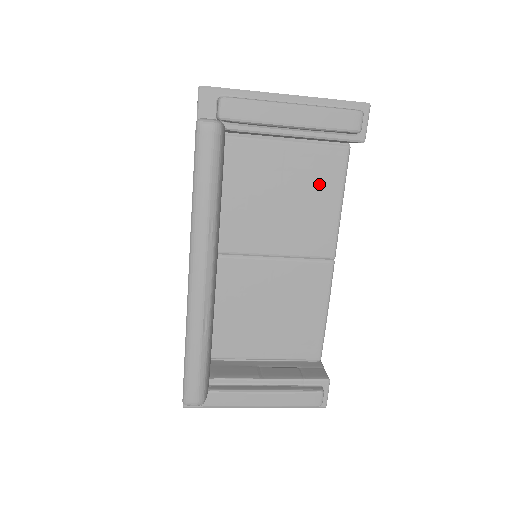
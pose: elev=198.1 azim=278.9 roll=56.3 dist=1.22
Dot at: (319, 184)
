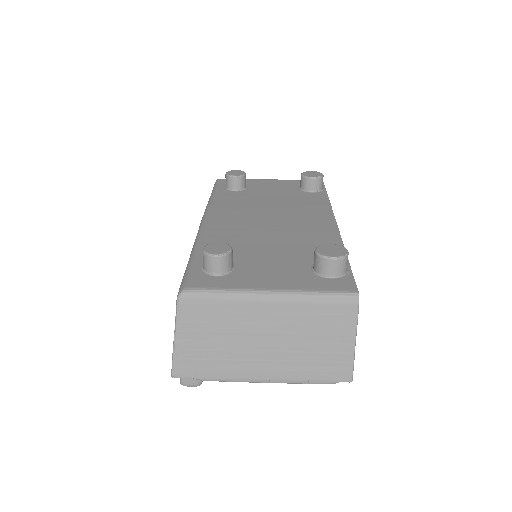
Dot at: occluded
